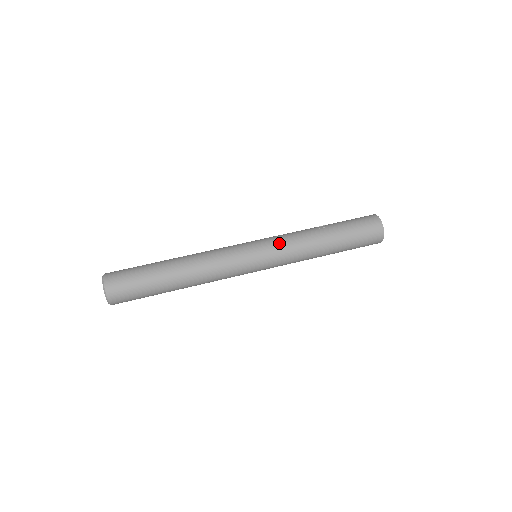
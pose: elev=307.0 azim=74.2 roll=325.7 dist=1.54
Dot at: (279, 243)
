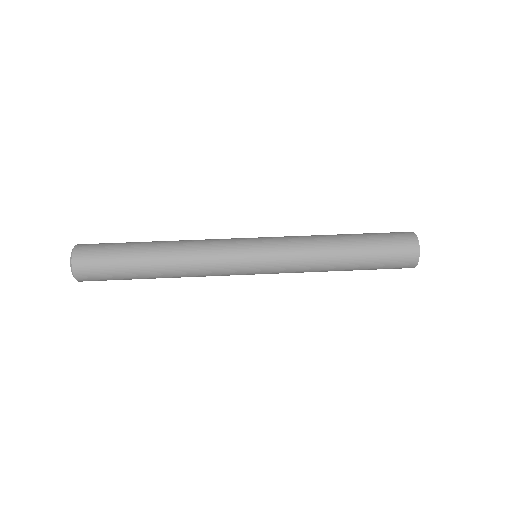
Dot at: occluded
